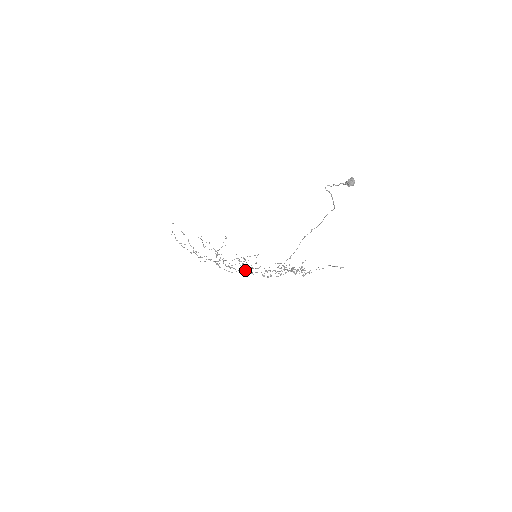
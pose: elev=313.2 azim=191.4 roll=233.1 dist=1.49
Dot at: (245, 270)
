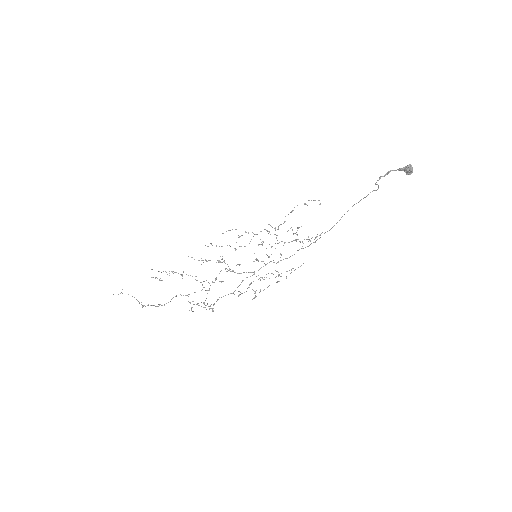
Dot at: occluded
